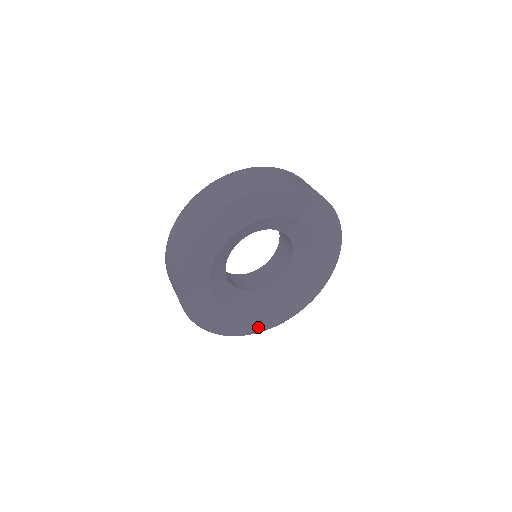
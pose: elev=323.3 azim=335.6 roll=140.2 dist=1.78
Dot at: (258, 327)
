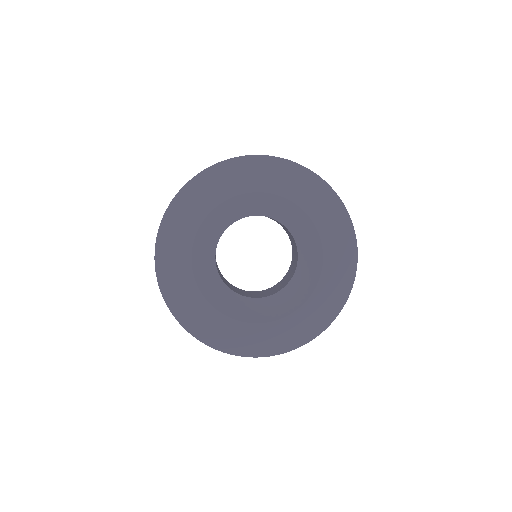
Dot at: (254, 348)
